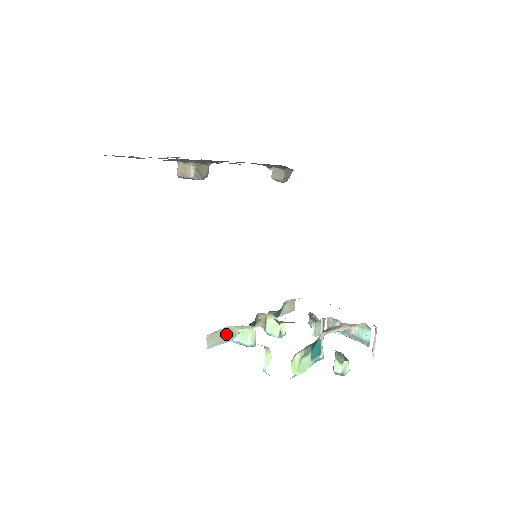
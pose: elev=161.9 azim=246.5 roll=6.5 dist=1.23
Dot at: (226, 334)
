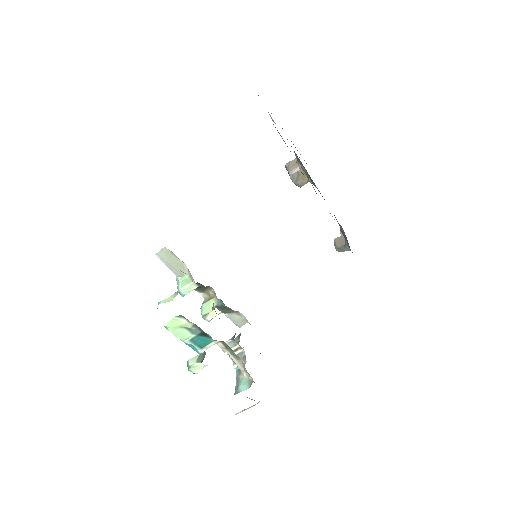
Dot at: (177, 265)
